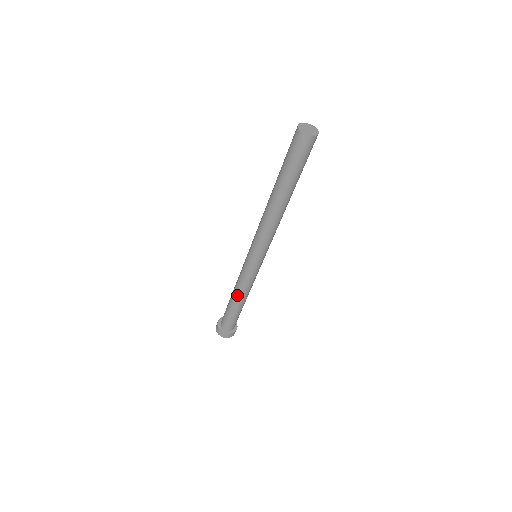
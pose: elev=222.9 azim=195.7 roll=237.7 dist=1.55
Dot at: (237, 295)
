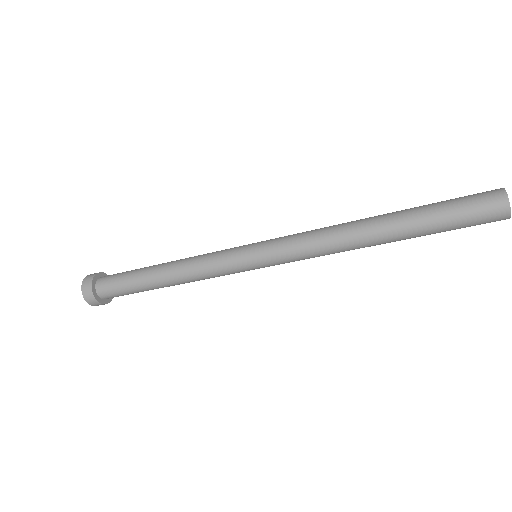
Dot at: (177, 280)
